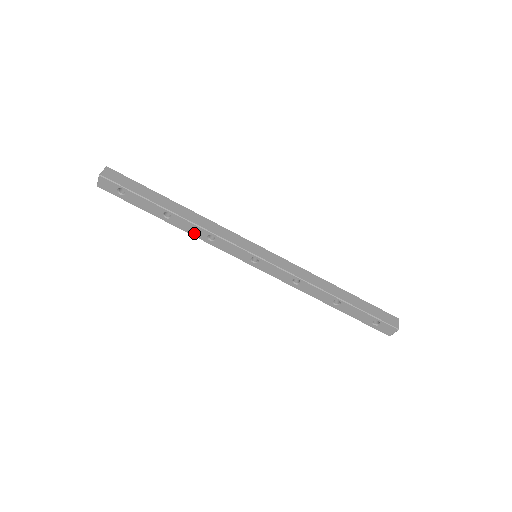
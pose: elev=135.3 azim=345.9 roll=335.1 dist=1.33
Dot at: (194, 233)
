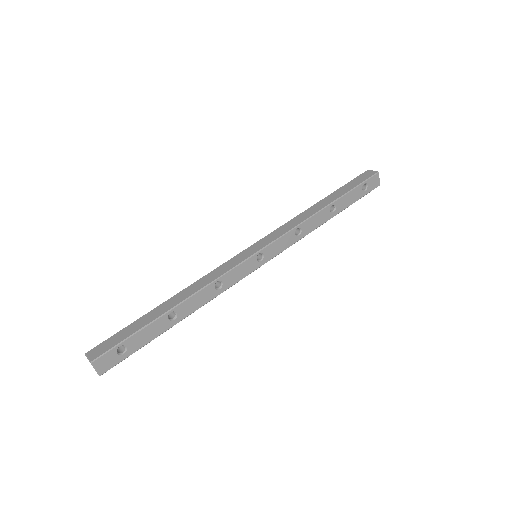
Dot at: (204, 300)
